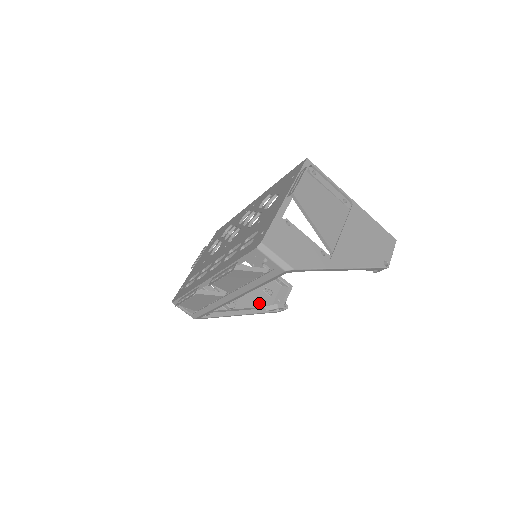
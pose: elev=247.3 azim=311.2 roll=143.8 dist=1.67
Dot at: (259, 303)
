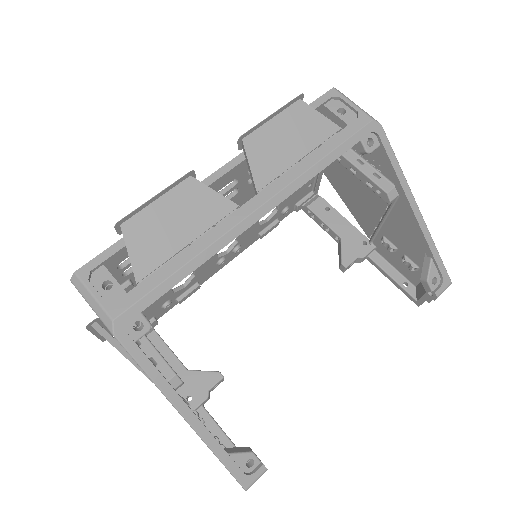
Dot at: occluded
